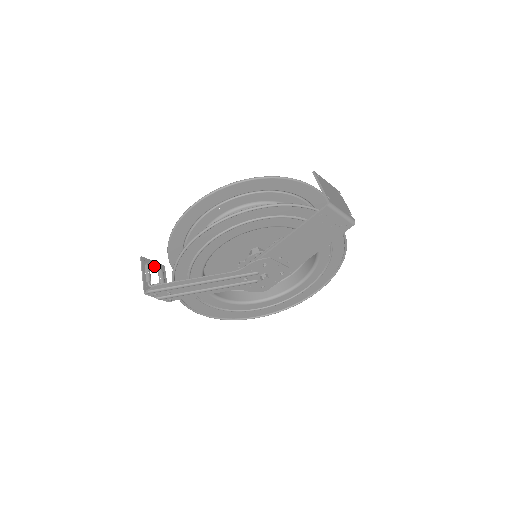
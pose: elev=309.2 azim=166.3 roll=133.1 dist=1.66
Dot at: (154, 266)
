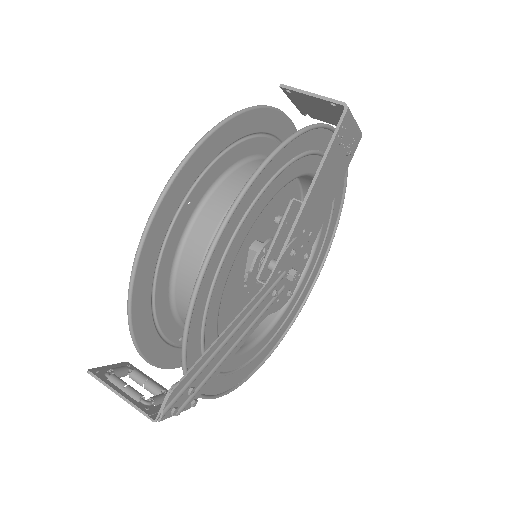
Dot at: (119, 371)
